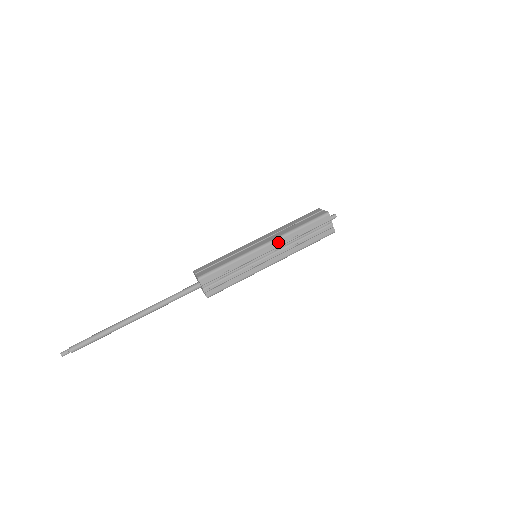
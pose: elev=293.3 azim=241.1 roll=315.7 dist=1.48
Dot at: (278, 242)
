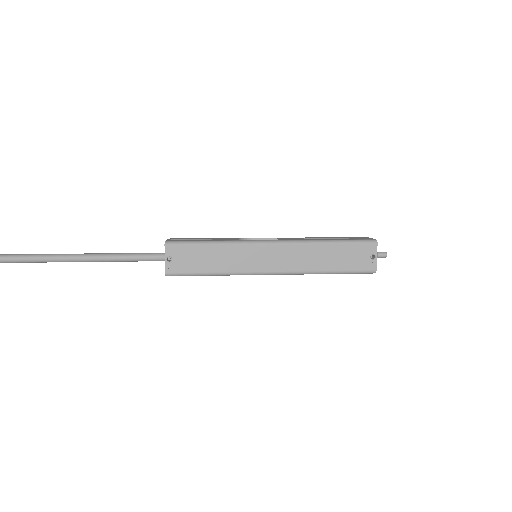
Dot at: (287, 238)
